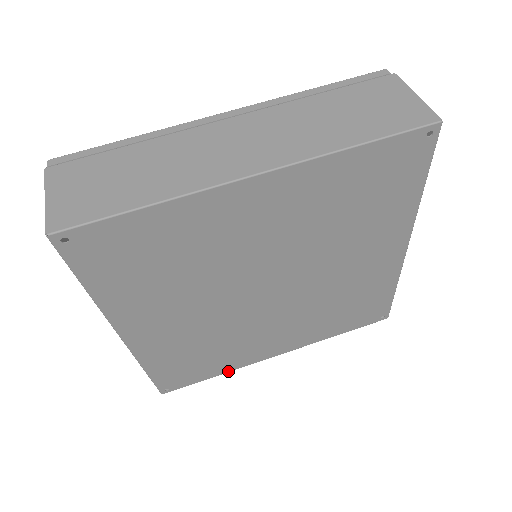
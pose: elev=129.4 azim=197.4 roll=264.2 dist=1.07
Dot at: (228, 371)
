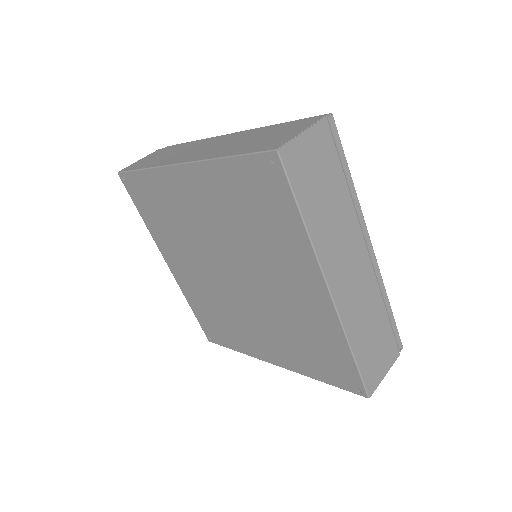
Dot at: (243, 352)
